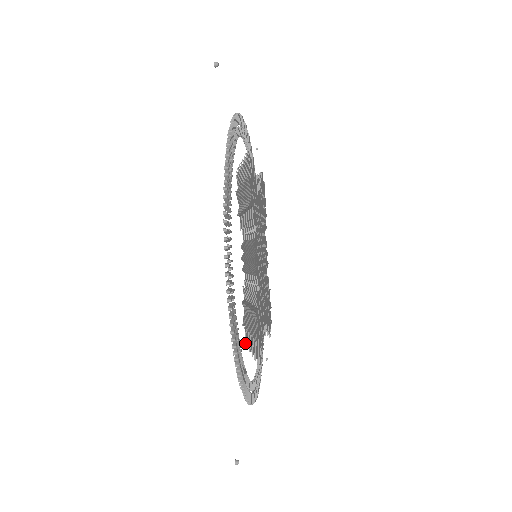
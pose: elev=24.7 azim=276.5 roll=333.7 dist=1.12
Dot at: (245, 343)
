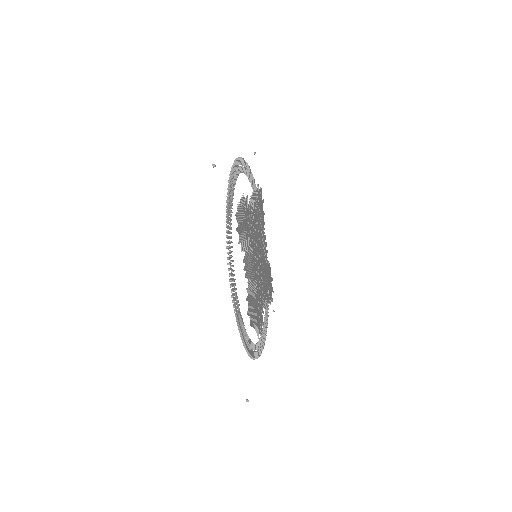
Dot at: (250, 324)
